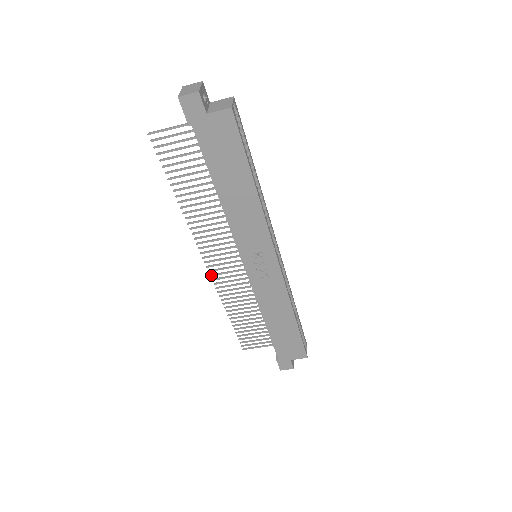
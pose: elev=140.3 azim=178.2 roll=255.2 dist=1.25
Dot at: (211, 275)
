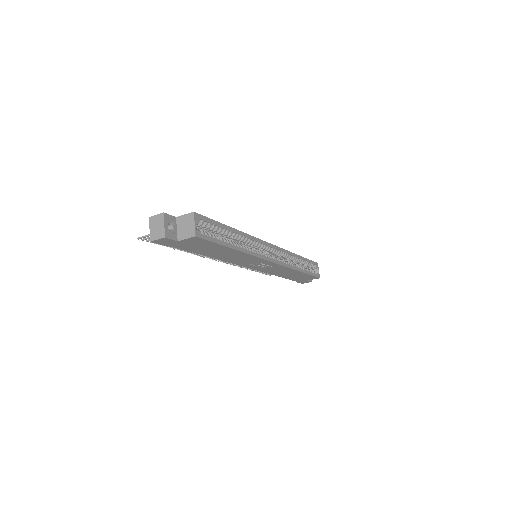
Dot at: (226, 263)
